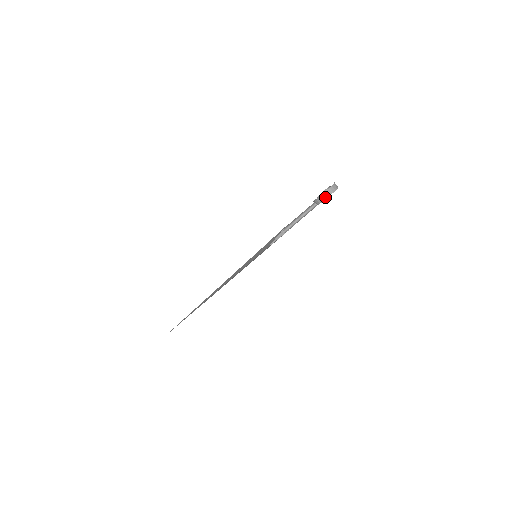
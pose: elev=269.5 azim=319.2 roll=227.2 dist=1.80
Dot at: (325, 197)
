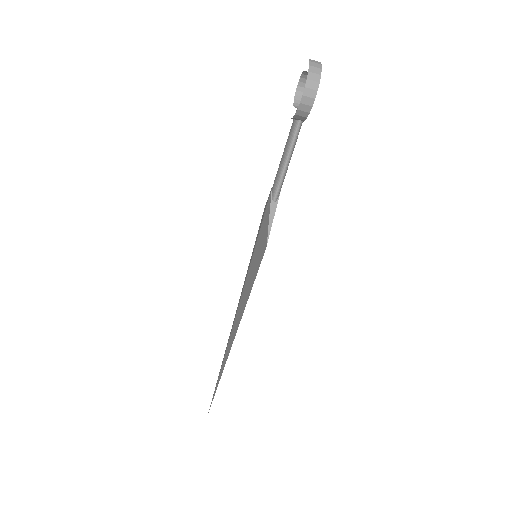
Dot at: (309, 102)
